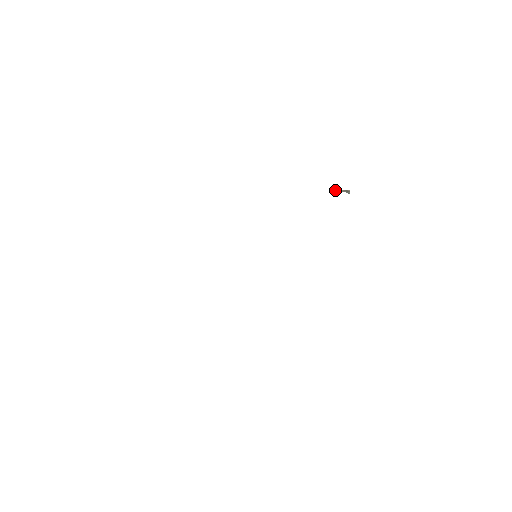
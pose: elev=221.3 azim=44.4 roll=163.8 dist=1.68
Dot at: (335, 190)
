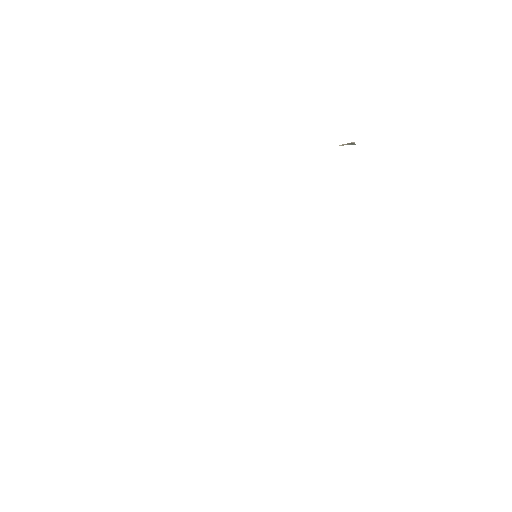
Dot at: (339, 145)
